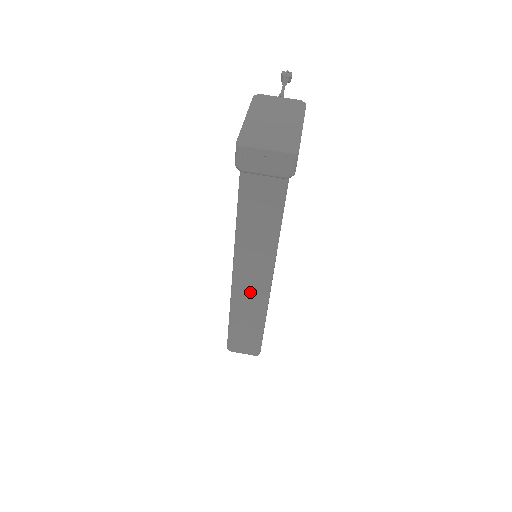
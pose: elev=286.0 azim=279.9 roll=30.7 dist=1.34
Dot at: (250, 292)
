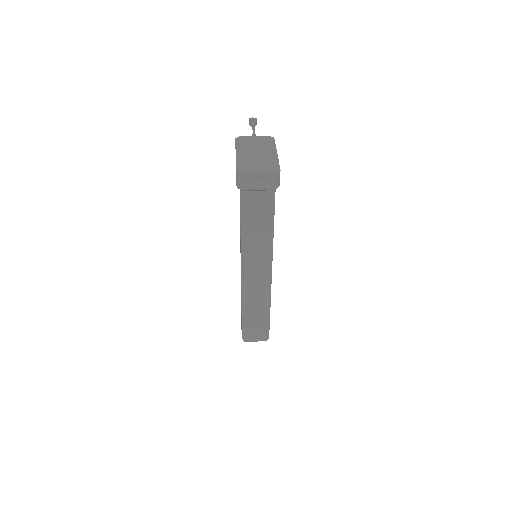
Dot at: (256, 285)
